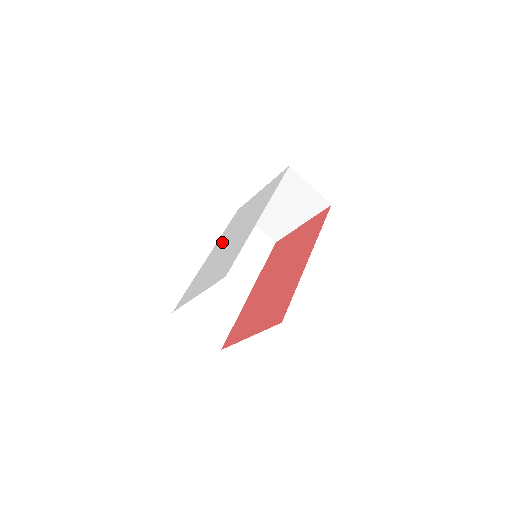
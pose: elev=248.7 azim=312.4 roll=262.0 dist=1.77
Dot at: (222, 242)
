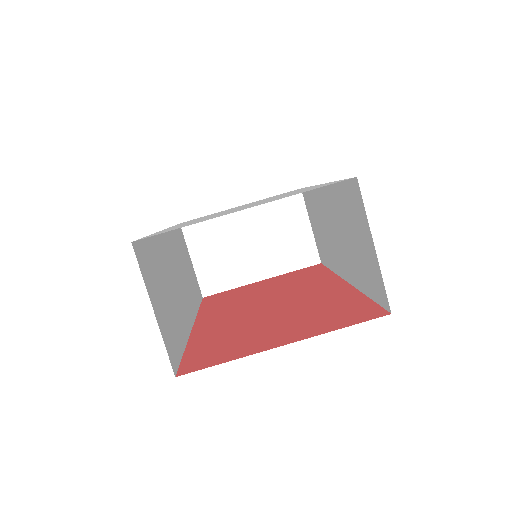
Dot at: (201, 218)
